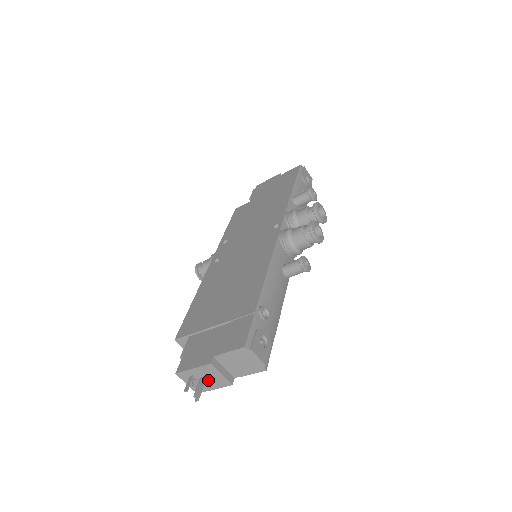
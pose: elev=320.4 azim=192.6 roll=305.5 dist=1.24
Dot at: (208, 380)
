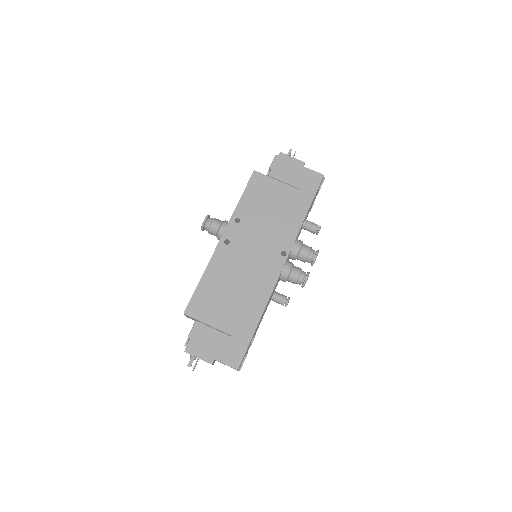
Dot at: occluded
